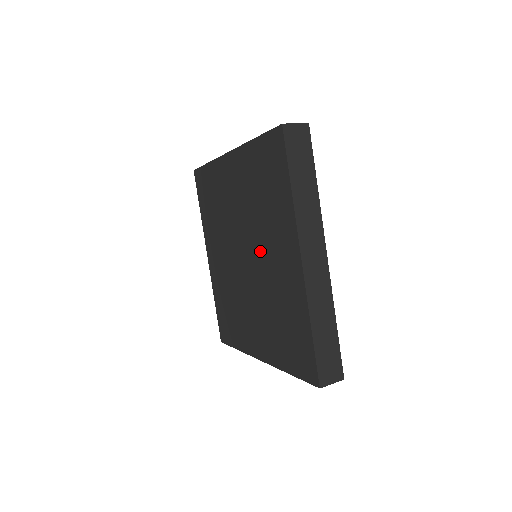
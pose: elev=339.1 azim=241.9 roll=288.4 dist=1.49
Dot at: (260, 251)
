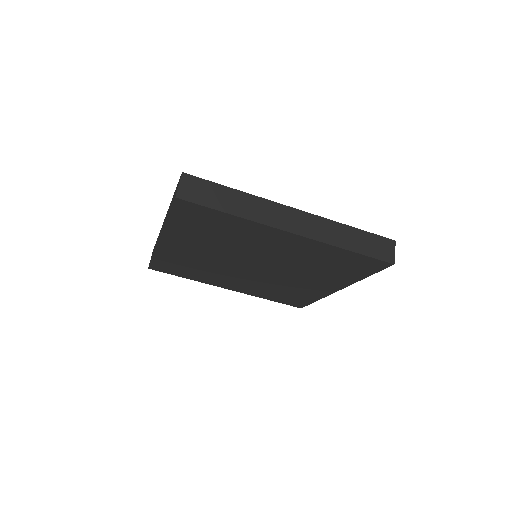
Dot at: (287, 274)
